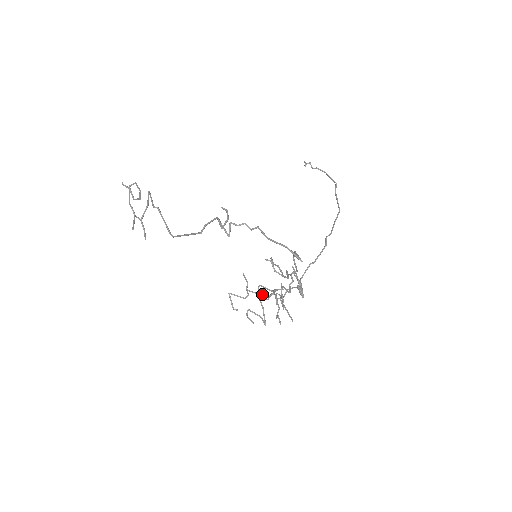
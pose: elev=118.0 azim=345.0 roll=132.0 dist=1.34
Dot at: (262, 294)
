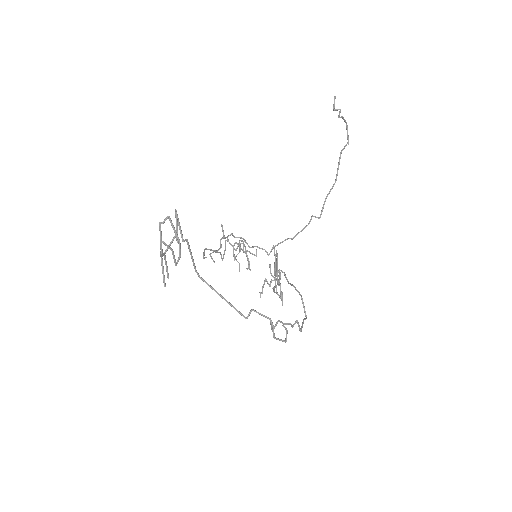
Dot at: occluded
